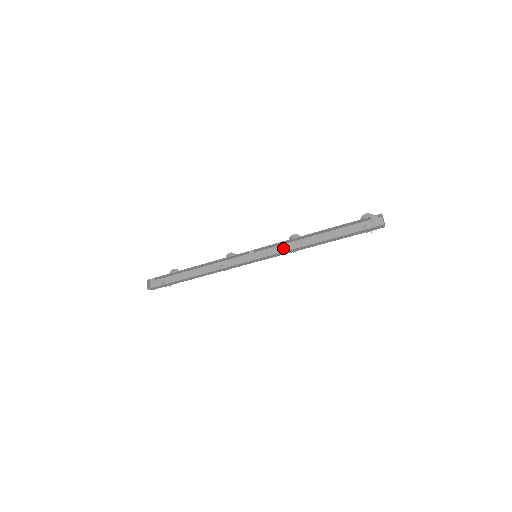
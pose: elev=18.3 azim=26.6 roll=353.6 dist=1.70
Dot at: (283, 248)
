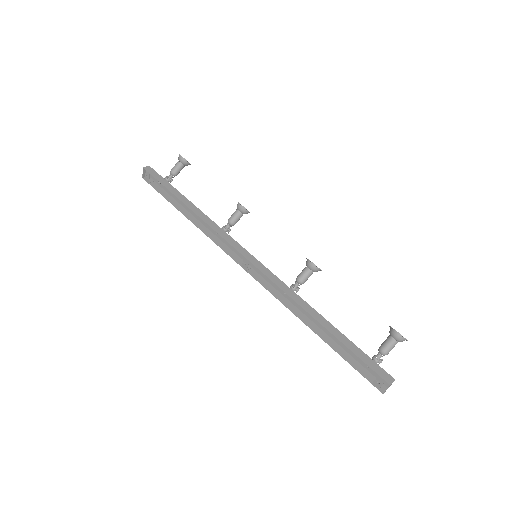
Dot at: occluded
